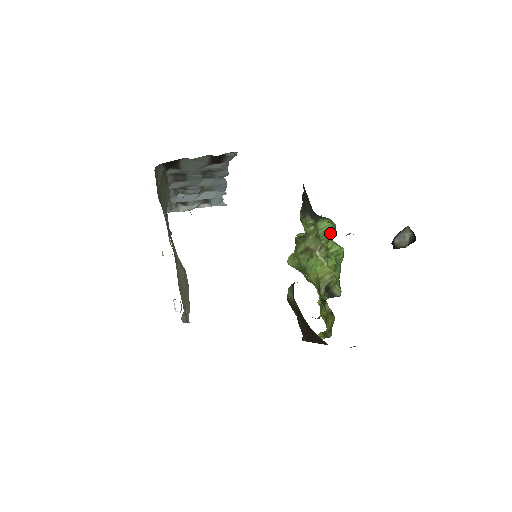
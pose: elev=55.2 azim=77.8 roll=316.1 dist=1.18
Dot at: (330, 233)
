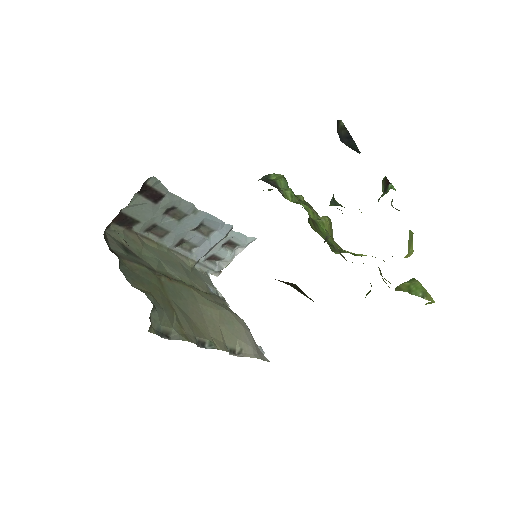
Dot at: (287, 187)
